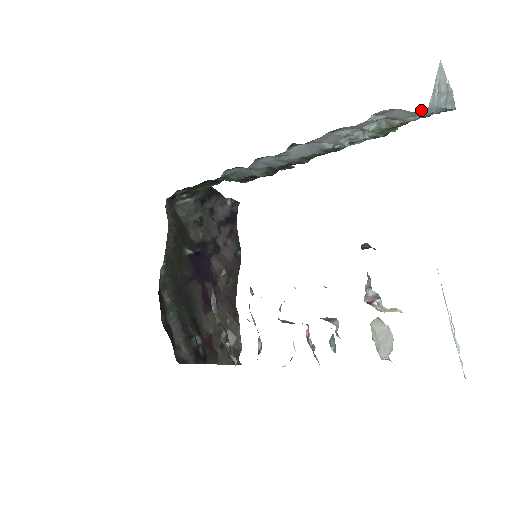
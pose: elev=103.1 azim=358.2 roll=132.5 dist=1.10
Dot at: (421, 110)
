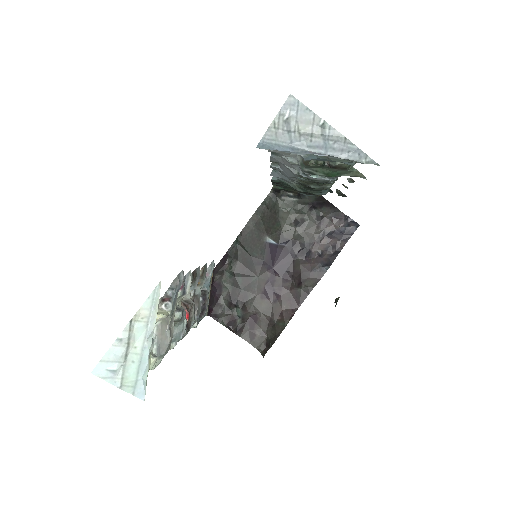
Dot at: occluded
